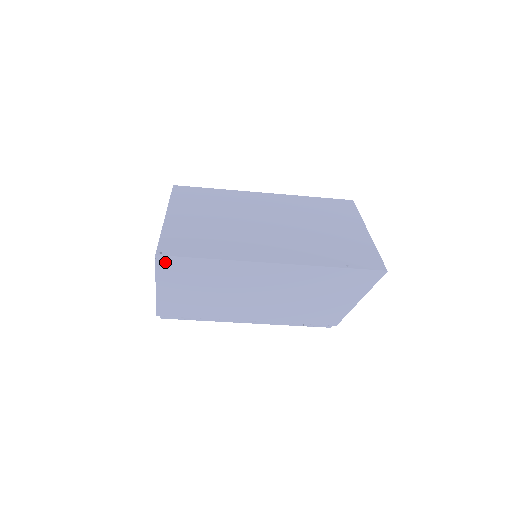
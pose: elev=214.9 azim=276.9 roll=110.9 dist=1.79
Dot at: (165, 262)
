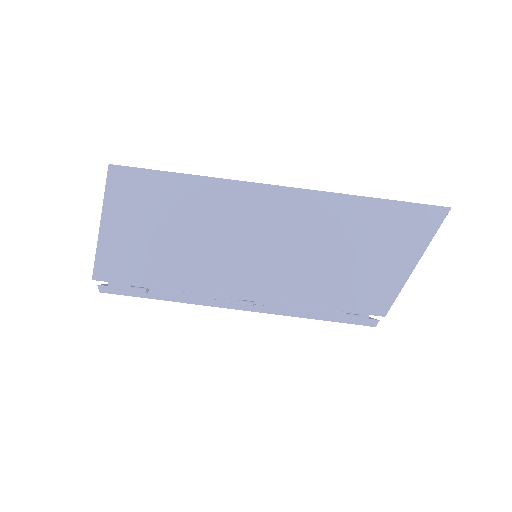
Dot at: (121, 176)
